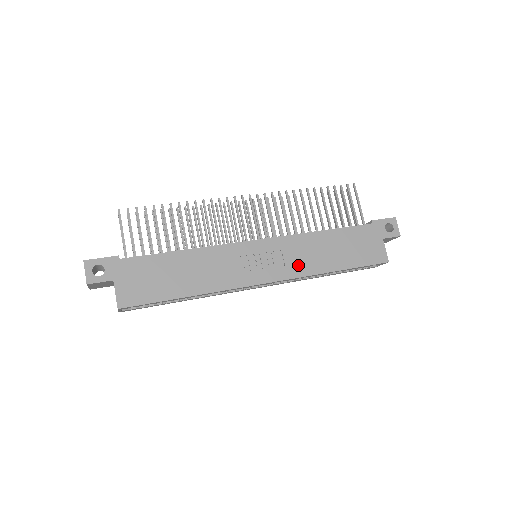
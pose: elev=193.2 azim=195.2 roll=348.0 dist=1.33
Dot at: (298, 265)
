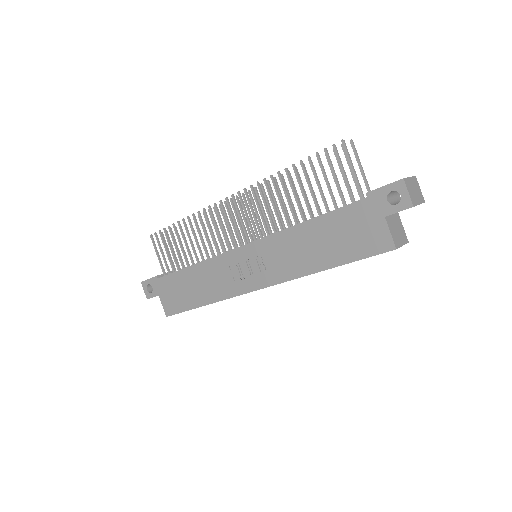
Dot at: (283, 268)
